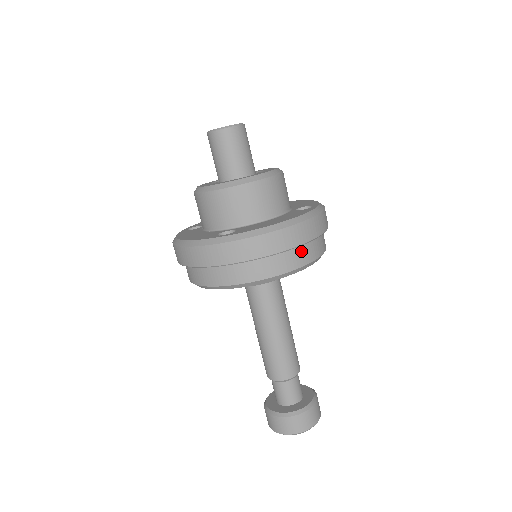
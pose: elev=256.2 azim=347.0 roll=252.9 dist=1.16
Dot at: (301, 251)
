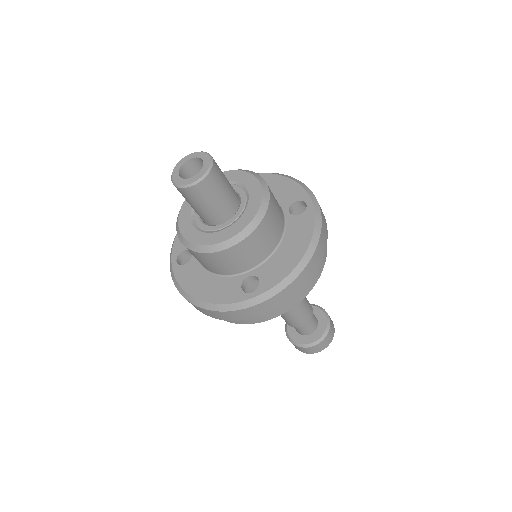
Dot at: occluded
